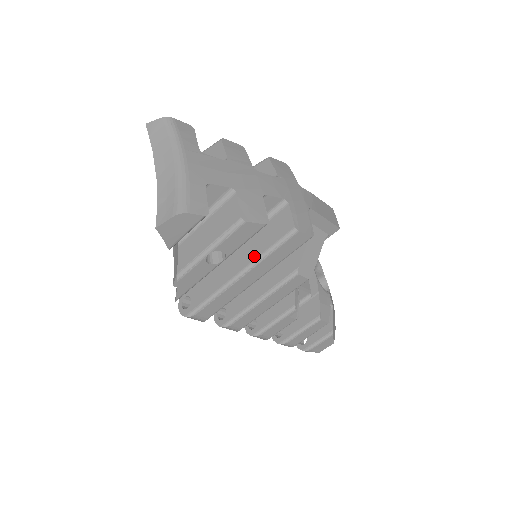
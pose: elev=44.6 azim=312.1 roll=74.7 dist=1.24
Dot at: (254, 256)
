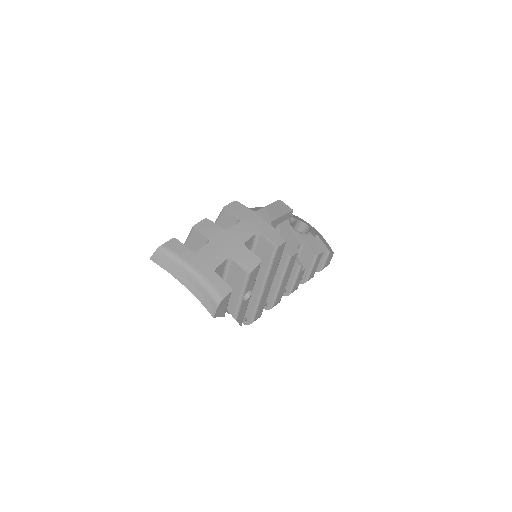
Dot at: (263, 274)
